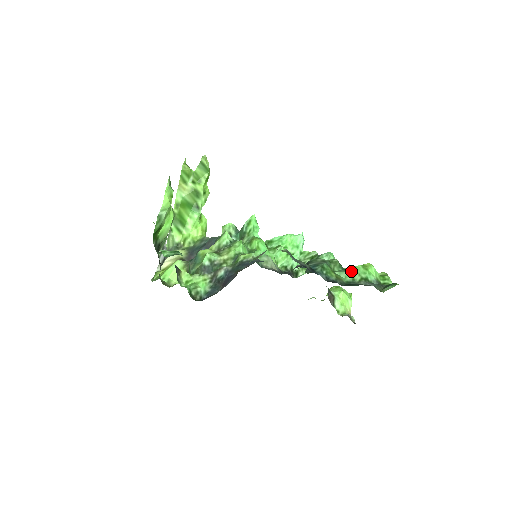
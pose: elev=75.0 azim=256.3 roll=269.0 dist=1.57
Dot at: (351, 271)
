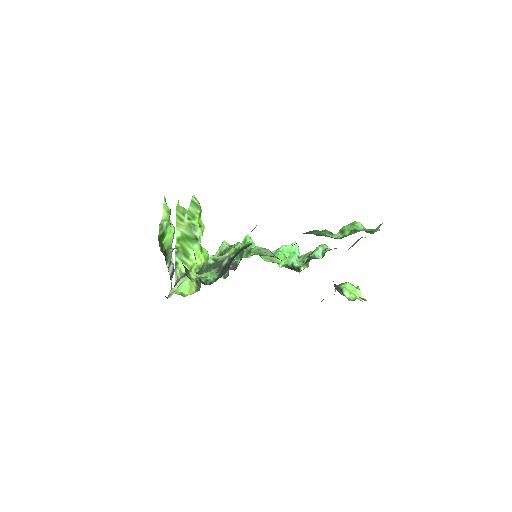
Dot at: (340, 231)
